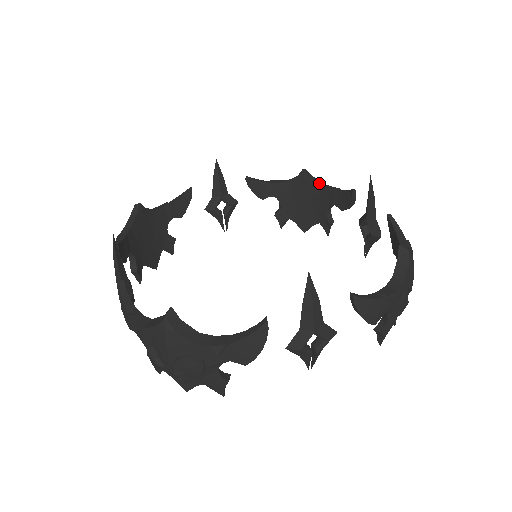
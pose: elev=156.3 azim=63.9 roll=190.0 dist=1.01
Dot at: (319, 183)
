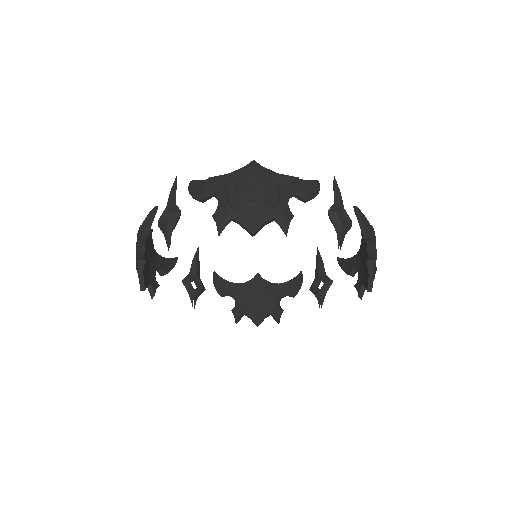
Dot at: (270, 283)
